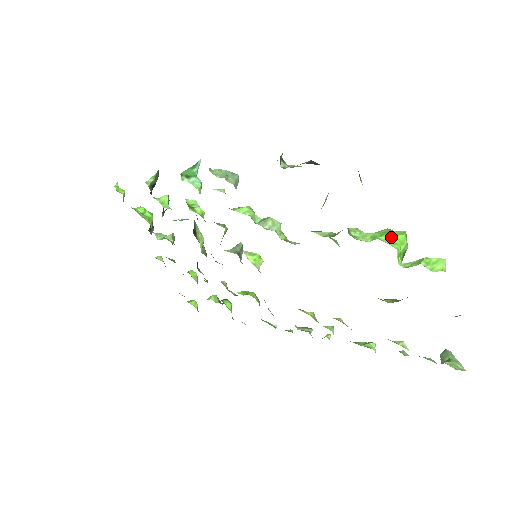
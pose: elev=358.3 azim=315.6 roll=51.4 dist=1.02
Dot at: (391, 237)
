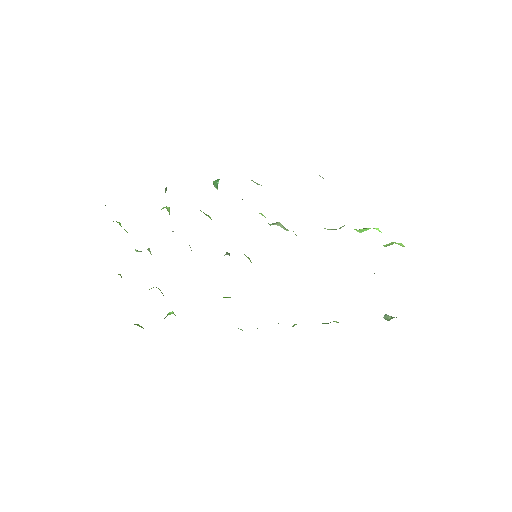
Dot at: (376, 229)
